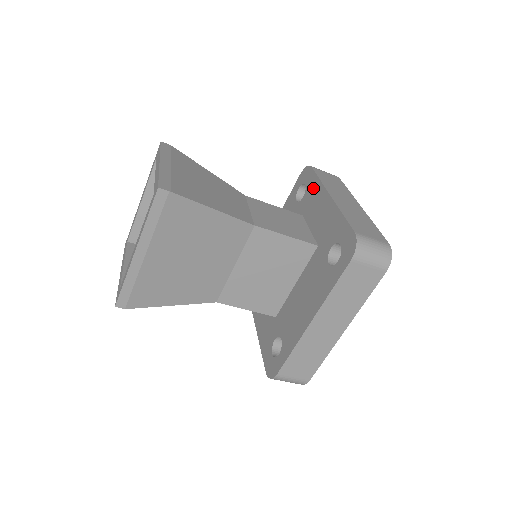
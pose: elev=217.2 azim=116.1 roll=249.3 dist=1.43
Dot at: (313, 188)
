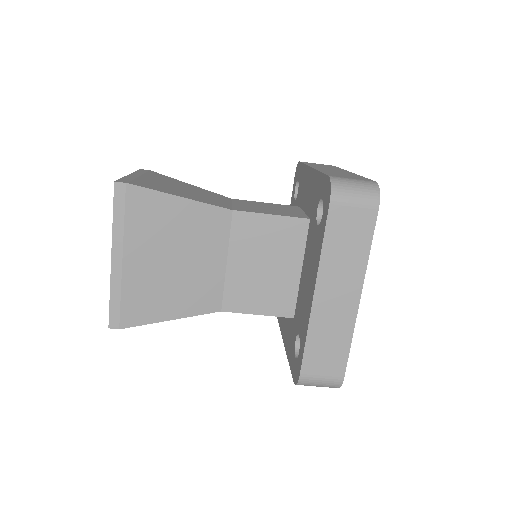
Dot at: (302, 176)
